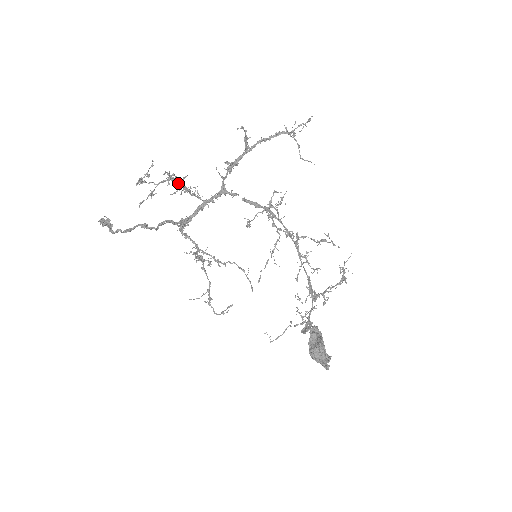
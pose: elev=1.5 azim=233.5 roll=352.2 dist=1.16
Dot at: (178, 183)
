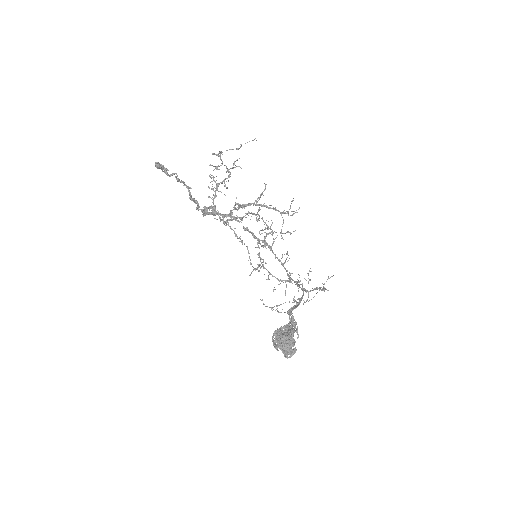
Dot at: occluded
